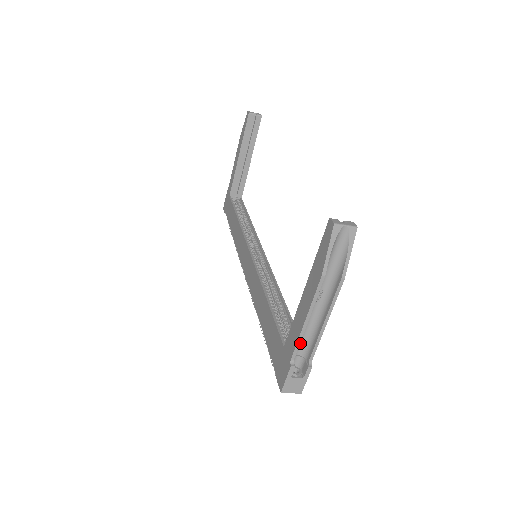
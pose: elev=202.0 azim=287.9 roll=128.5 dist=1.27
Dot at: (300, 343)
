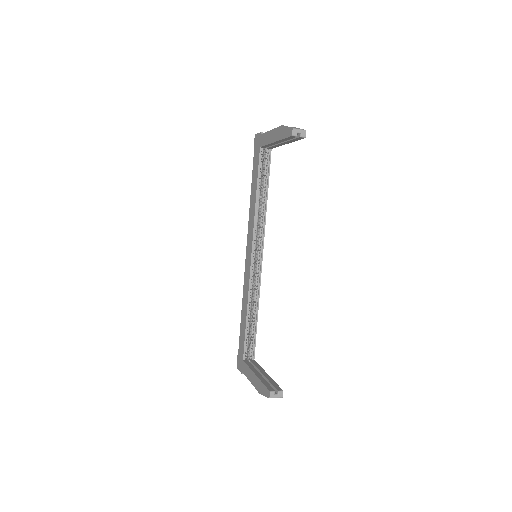
Dot at: occluded
